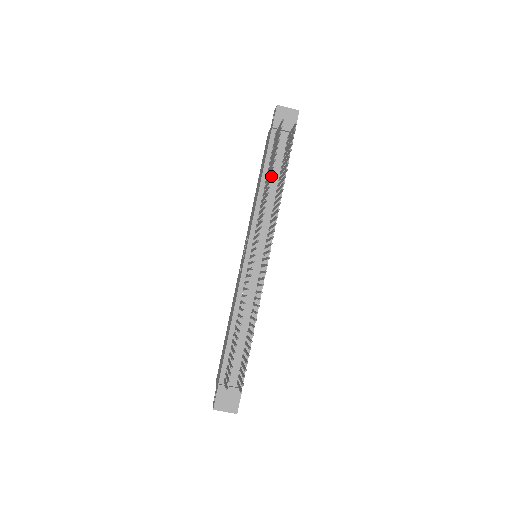
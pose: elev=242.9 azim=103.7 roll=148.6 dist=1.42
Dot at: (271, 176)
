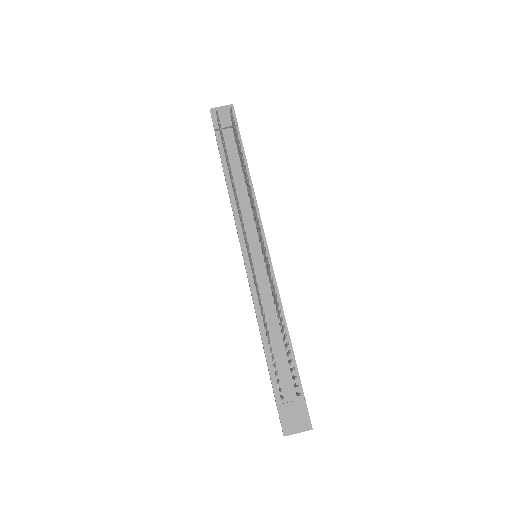
Dot at: (234, 173)
